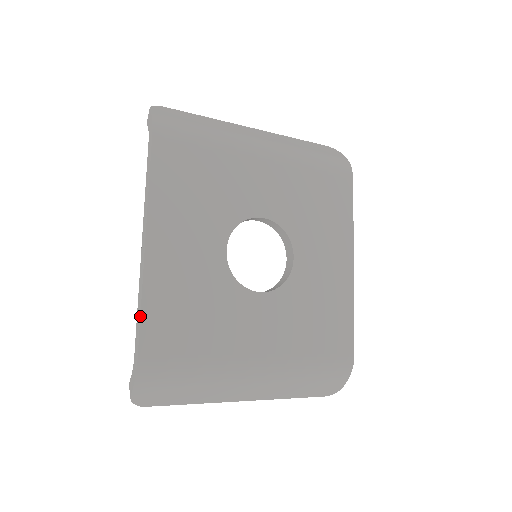
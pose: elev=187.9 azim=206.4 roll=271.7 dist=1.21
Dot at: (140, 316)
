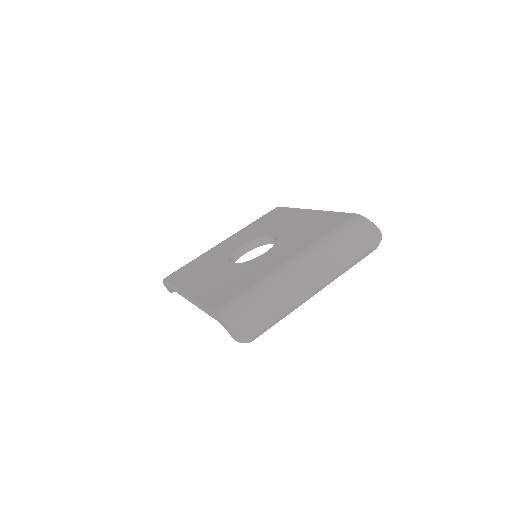
Dot at: (202, 305)
